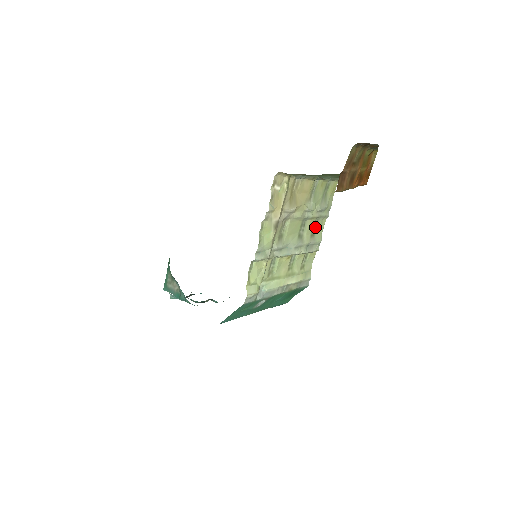
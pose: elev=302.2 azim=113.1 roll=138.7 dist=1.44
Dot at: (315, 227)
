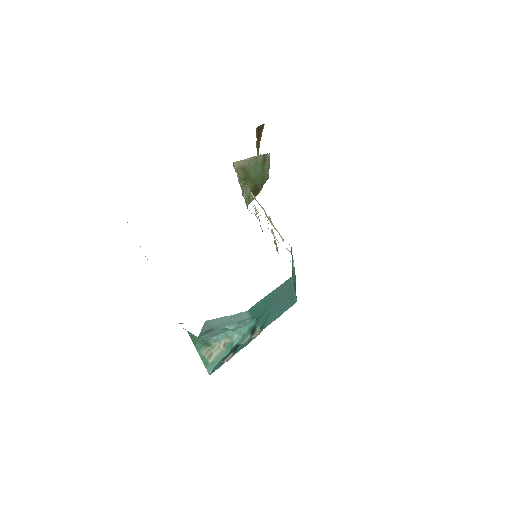
Dot at: occluded
